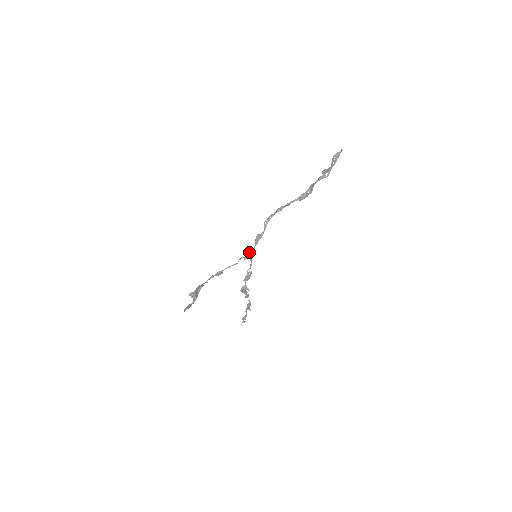
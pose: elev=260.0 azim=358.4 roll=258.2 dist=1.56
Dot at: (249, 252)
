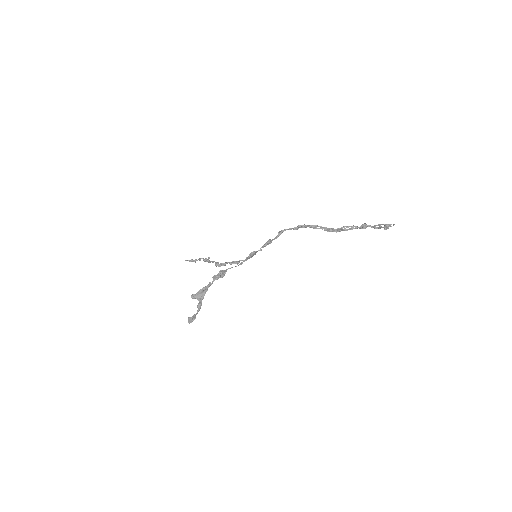
Dot at: (254, 254)
